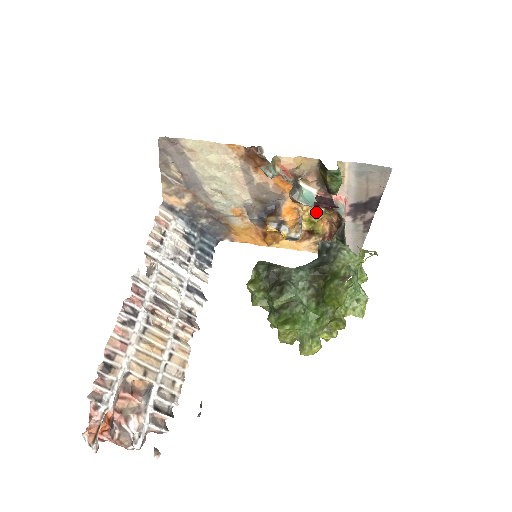
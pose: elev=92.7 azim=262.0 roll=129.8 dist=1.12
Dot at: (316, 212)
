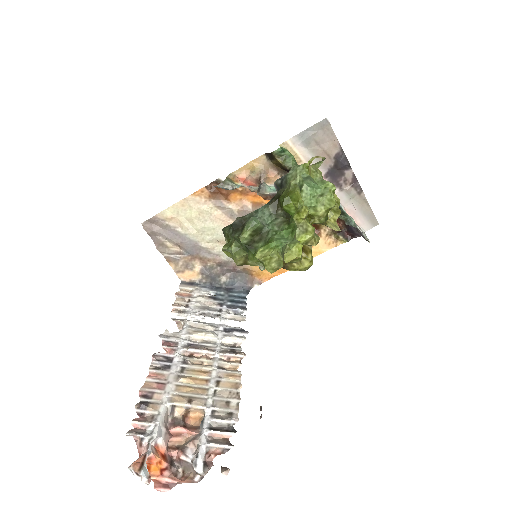
Dot at: occluded
